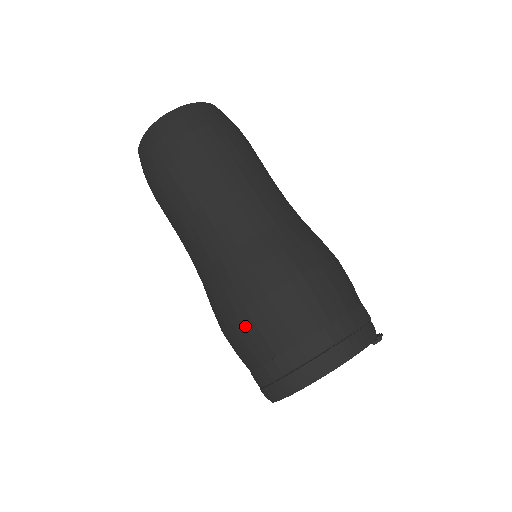
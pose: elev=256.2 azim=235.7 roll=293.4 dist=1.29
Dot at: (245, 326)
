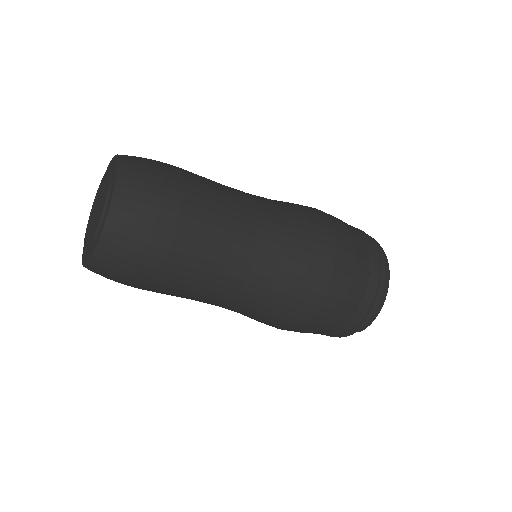
Dot at: (339, 285)
